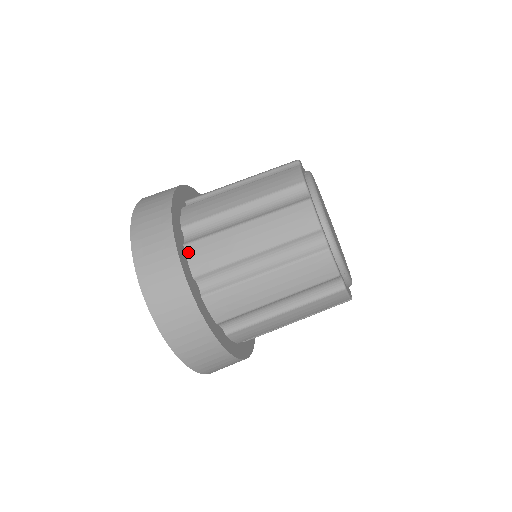
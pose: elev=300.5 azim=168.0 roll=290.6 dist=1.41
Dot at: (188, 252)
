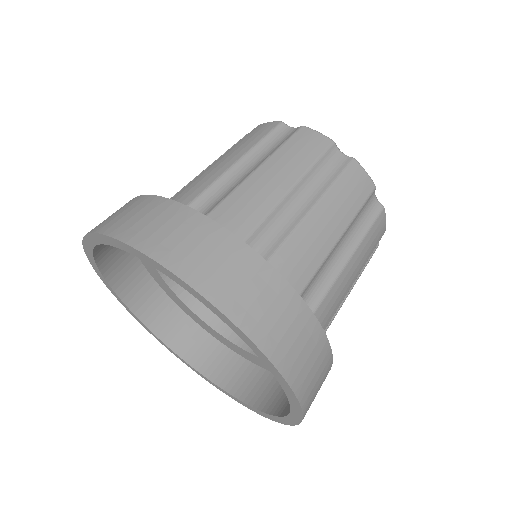
Dot at: occluded
